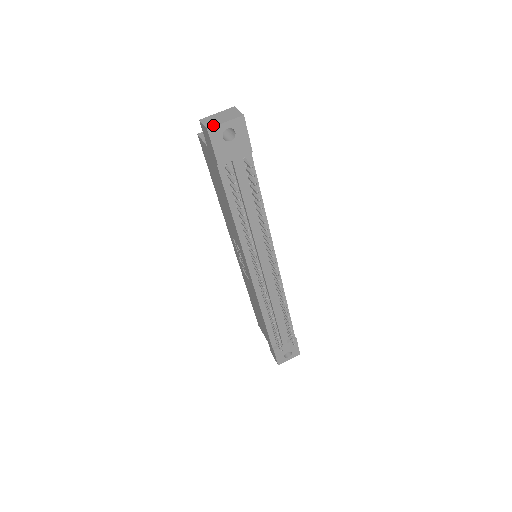
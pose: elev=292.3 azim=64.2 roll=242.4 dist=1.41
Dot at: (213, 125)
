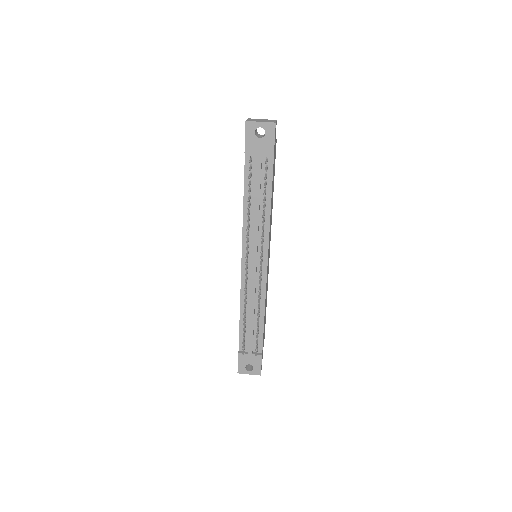
Dot at: (251, 121)
